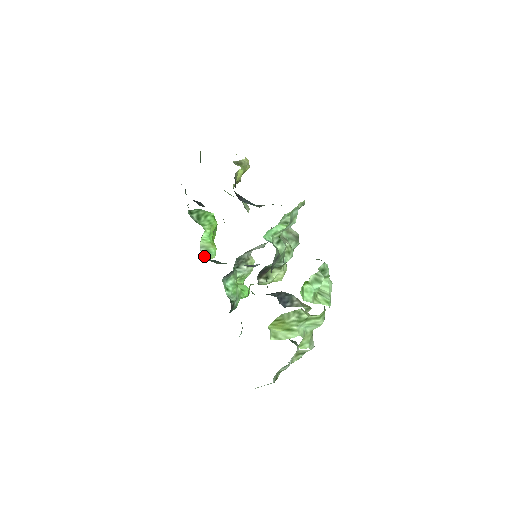
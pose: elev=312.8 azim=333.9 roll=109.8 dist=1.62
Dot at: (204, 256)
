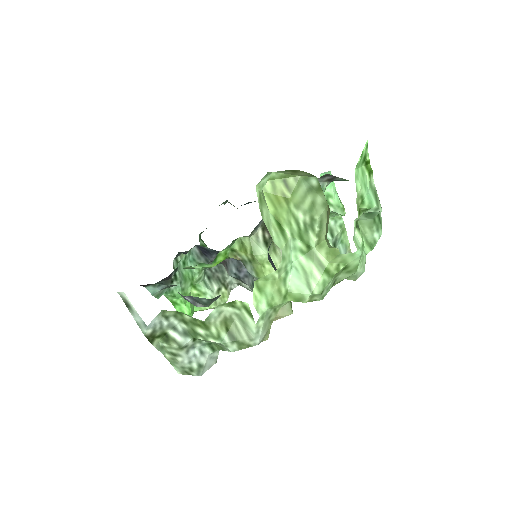
Dot at: (174, 265)
